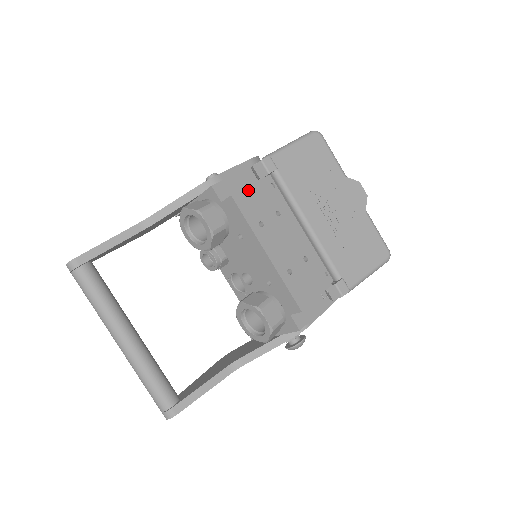
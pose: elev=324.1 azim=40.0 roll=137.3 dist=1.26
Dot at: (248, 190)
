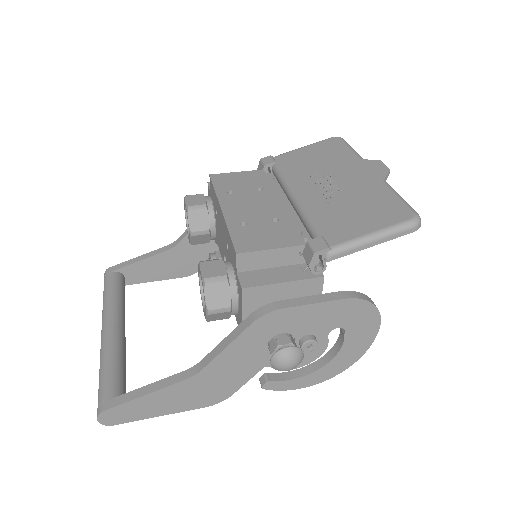
Dot at: (233, 174)
